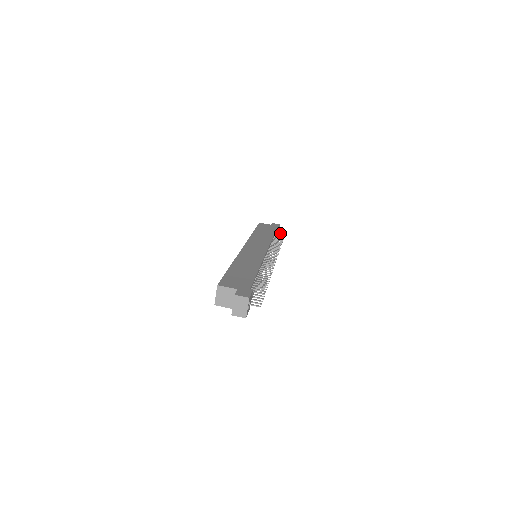
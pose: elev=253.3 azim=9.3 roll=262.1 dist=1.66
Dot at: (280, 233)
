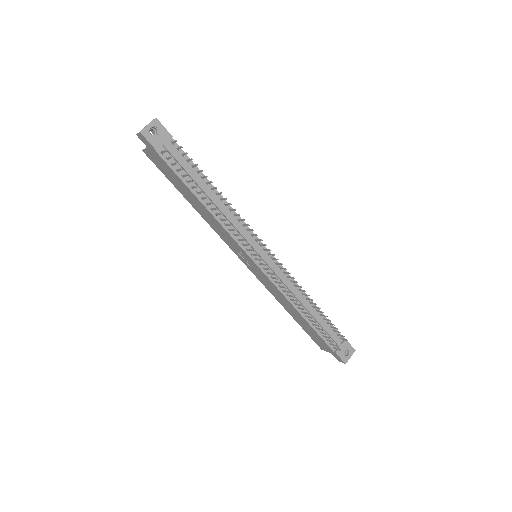
Dot at: (334, 327)
